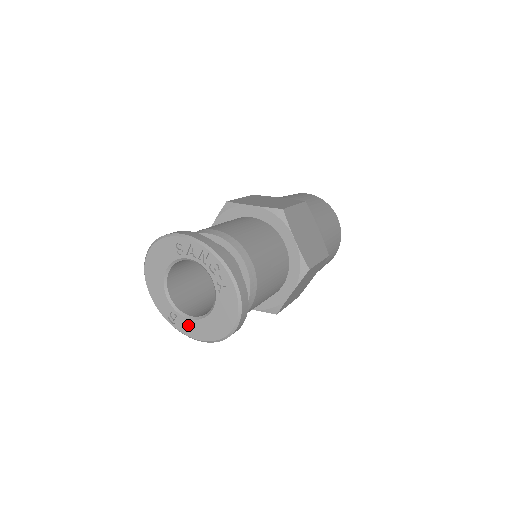
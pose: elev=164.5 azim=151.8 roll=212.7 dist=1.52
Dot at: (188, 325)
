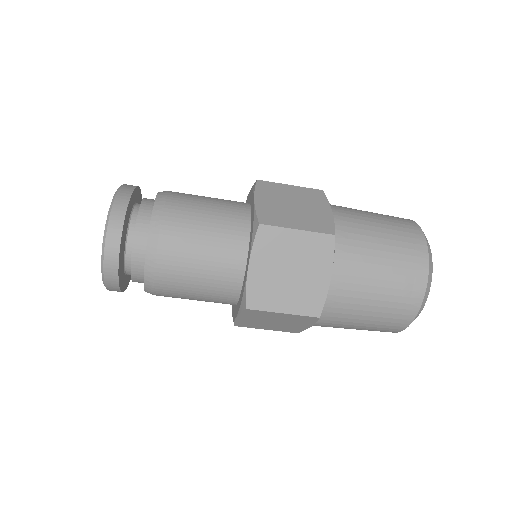
Dot at: occluded
